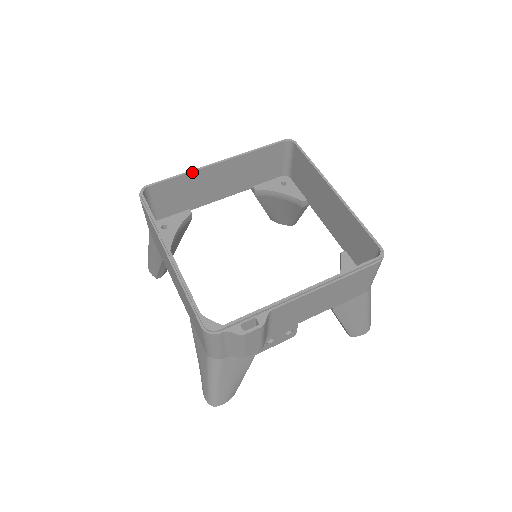
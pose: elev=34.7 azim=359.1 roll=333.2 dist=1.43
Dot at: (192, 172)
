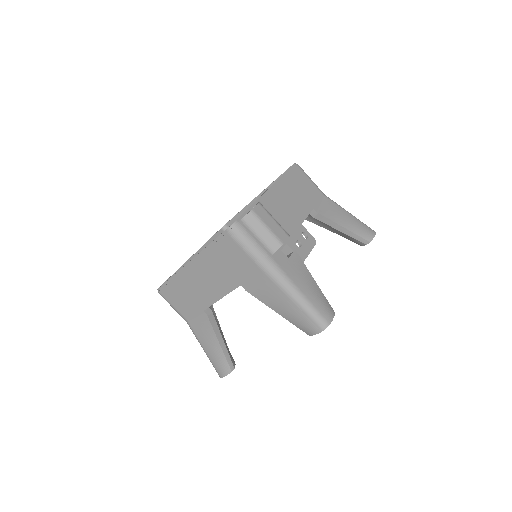
Dot at: (181, 267)
